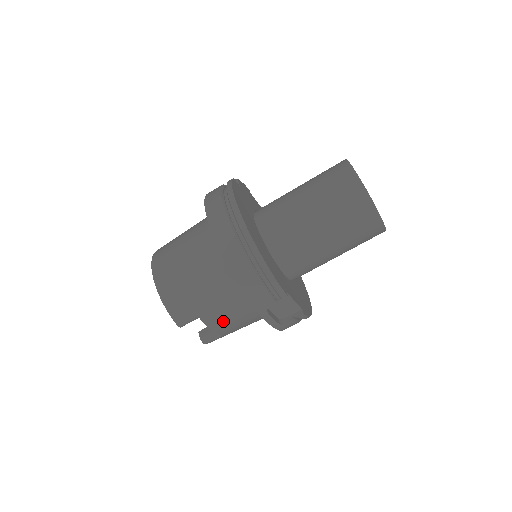
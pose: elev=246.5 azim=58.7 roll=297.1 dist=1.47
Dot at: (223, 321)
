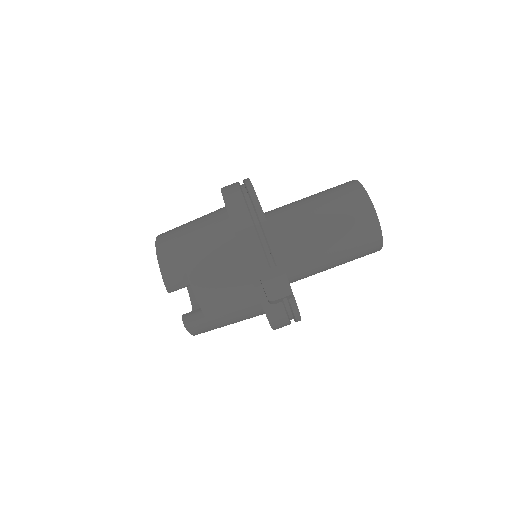
Dot at: (212, 293)
